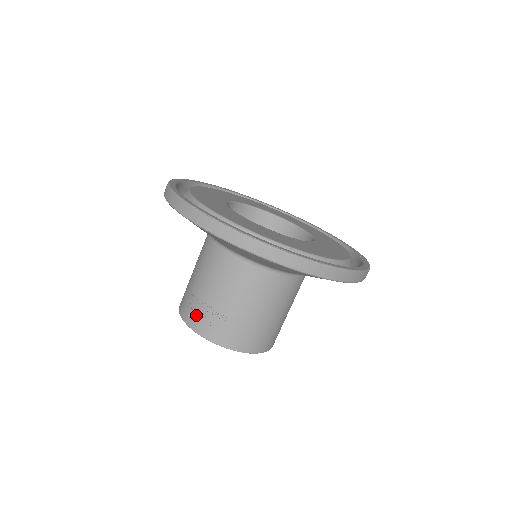
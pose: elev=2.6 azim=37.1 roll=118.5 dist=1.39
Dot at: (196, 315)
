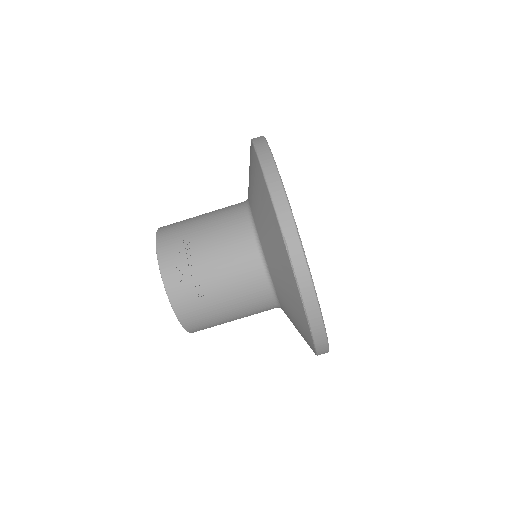
Dot at: (179, 275)
